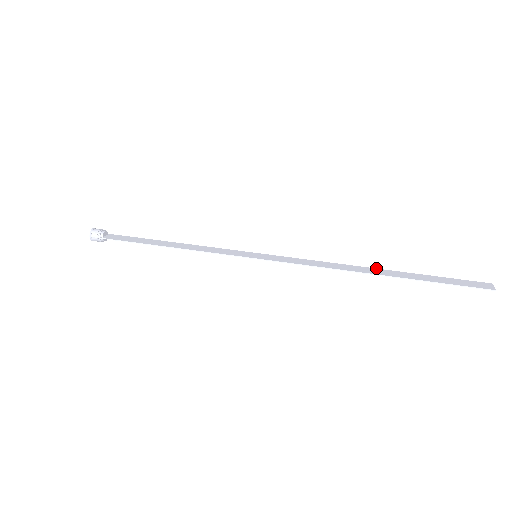
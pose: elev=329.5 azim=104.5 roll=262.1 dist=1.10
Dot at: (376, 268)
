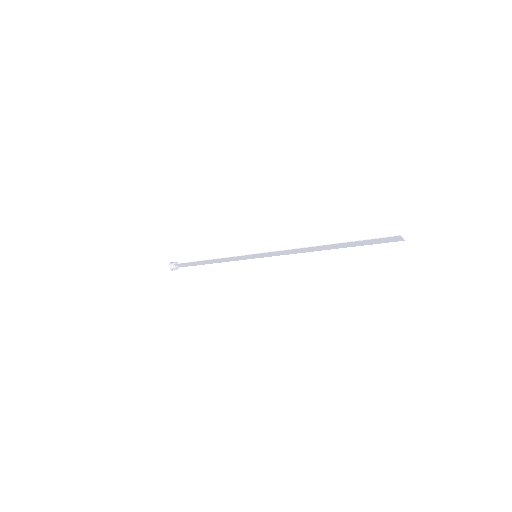
Dot at: (328, 249)
